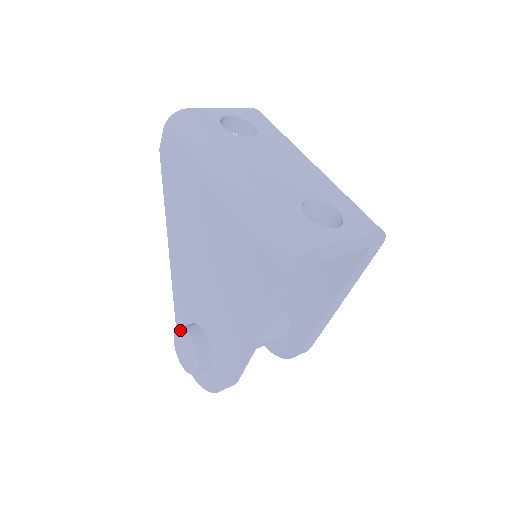
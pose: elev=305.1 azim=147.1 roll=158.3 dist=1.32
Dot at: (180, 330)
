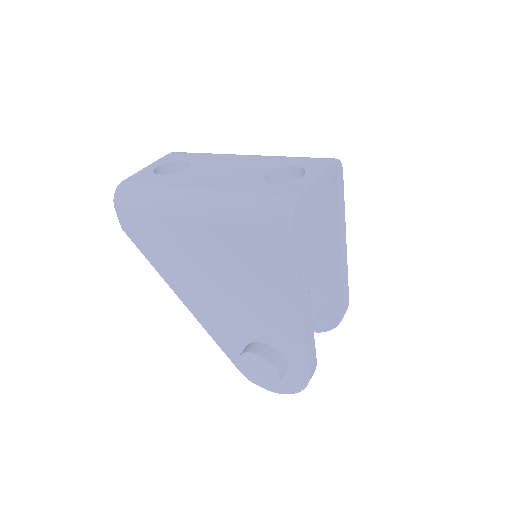
Dot at: (241, 357)
